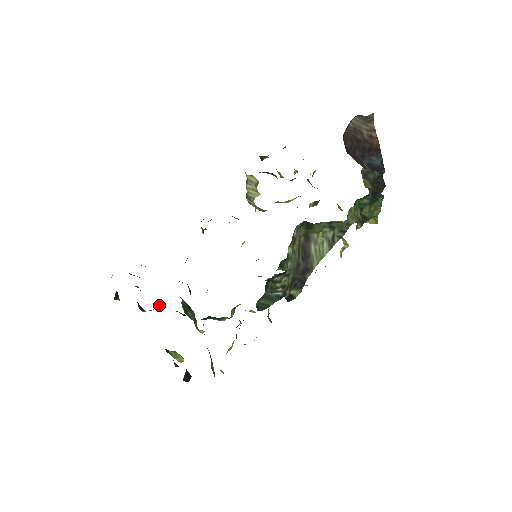
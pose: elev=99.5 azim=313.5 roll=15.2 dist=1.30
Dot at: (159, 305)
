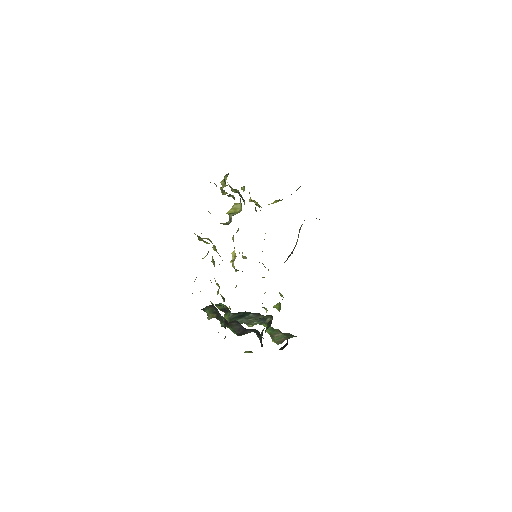
Dot at: occluded
